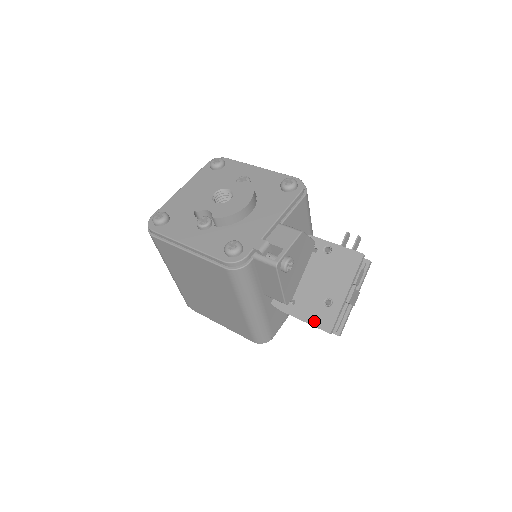
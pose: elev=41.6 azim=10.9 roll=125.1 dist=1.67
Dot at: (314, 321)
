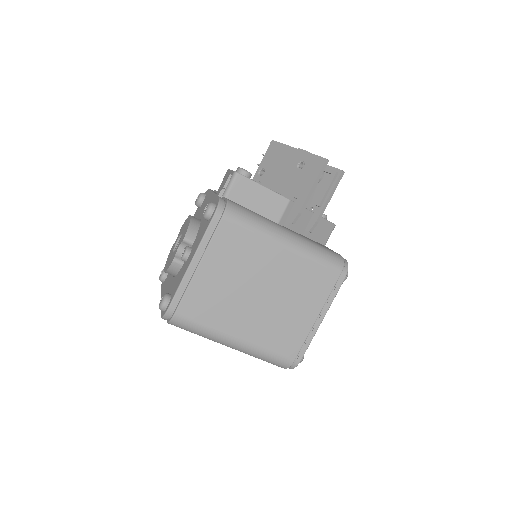
Dot at: (313, 176)
